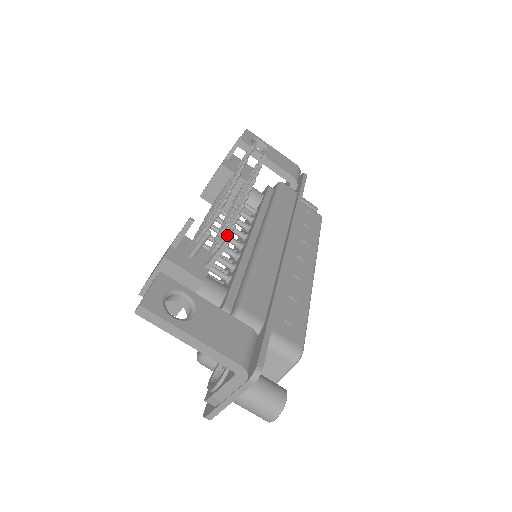
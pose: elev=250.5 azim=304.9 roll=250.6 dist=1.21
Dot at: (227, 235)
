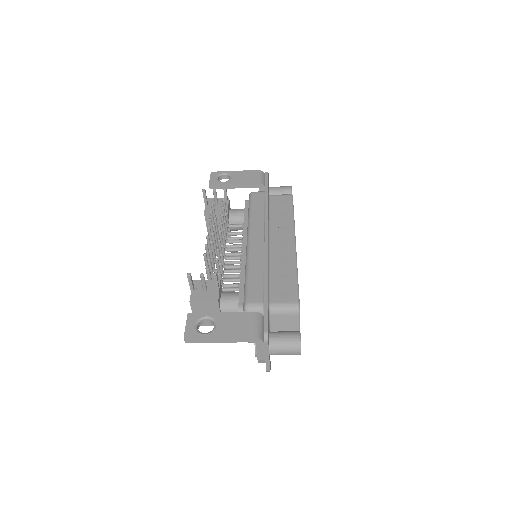
Dot at: (217, 266)
